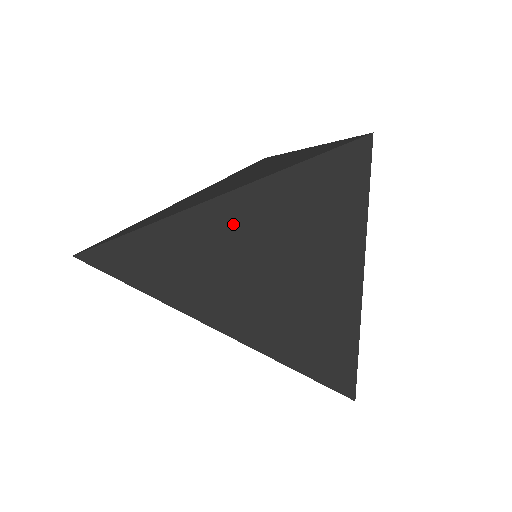
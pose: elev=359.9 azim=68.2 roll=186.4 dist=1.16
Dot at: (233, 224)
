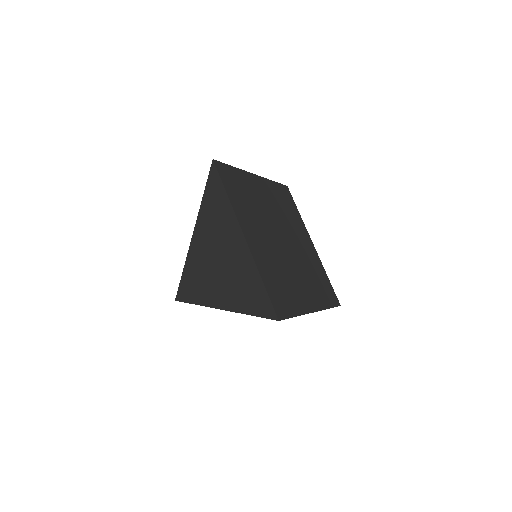
Dot at: (200, 248)
